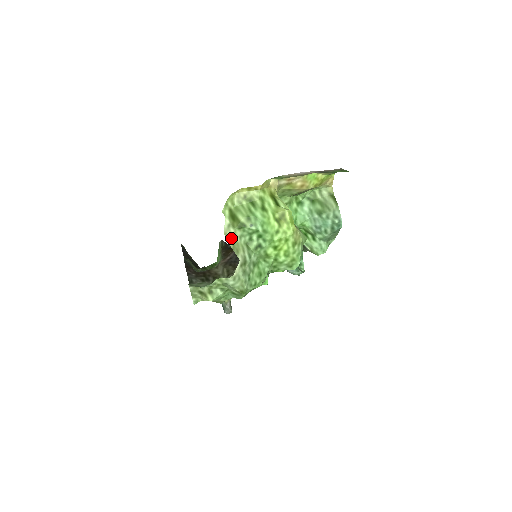
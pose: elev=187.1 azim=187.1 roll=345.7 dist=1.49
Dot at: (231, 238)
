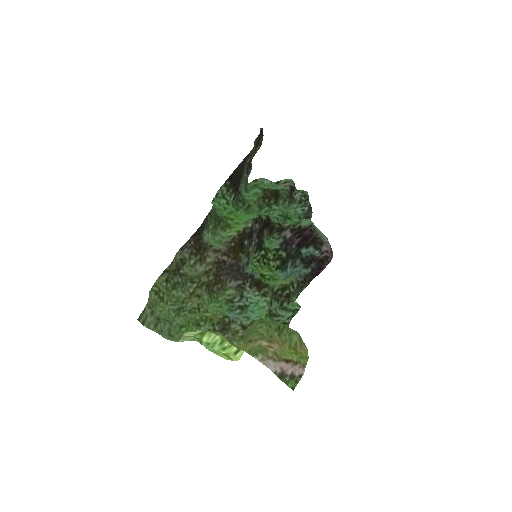
Dot at: (187, 336)
